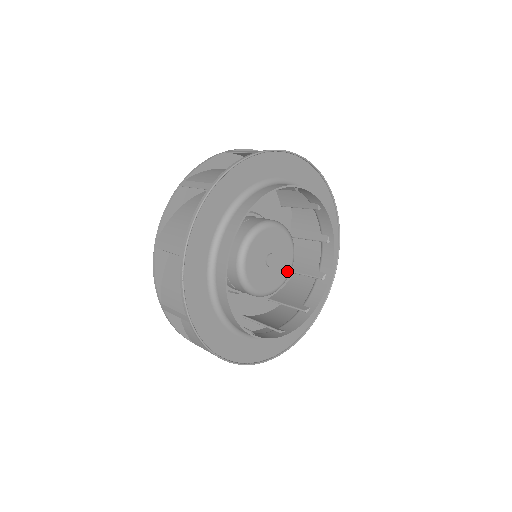
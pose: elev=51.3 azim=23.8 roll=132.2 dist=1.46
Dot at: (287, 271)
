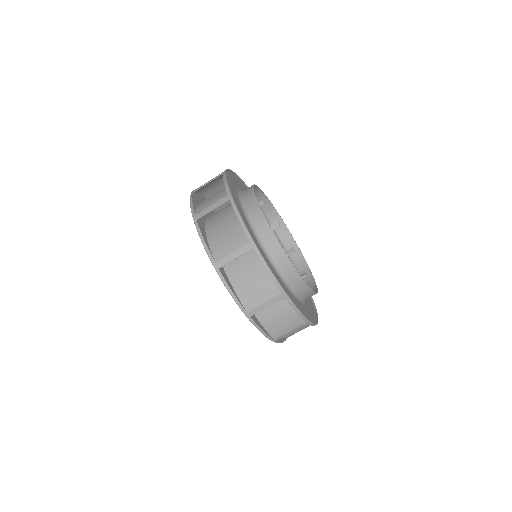
Dot at: occluded
